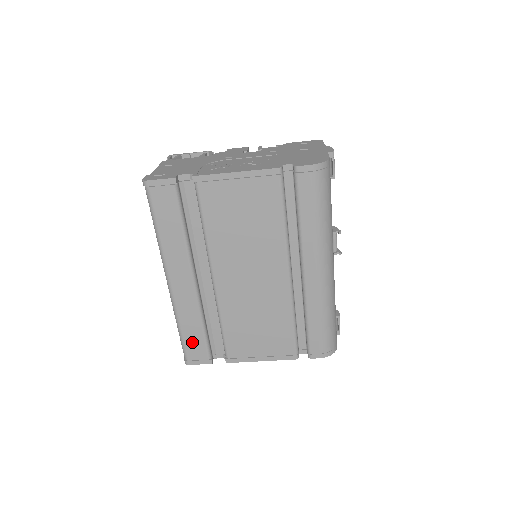
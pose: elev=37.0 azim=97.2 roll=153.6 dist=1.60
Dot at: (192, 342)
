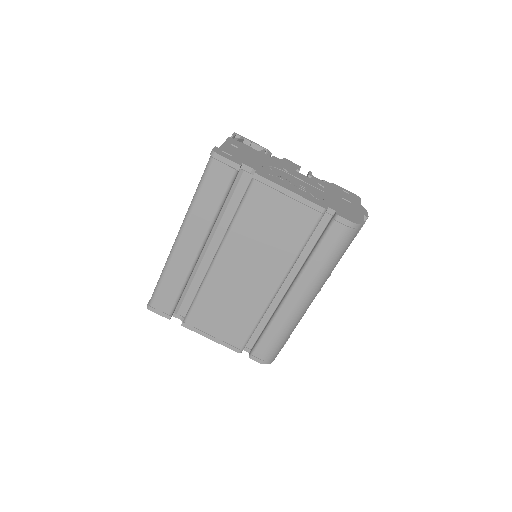
Dot at: (165, 294)
